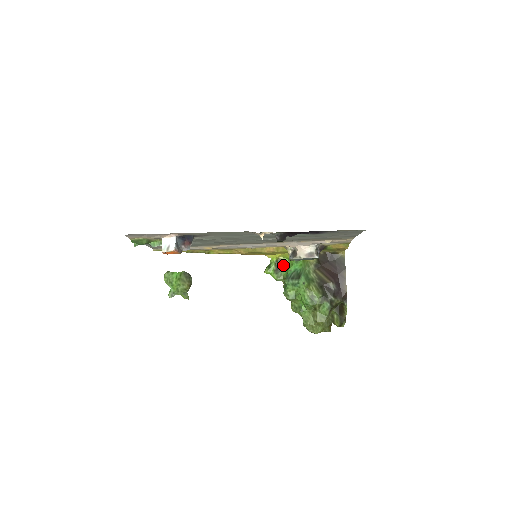
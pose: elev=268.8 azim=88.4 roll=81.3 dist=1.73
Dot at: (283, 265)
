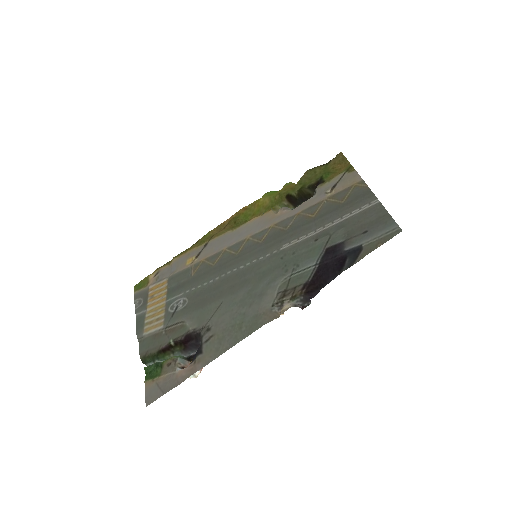
Dot at: occluded
